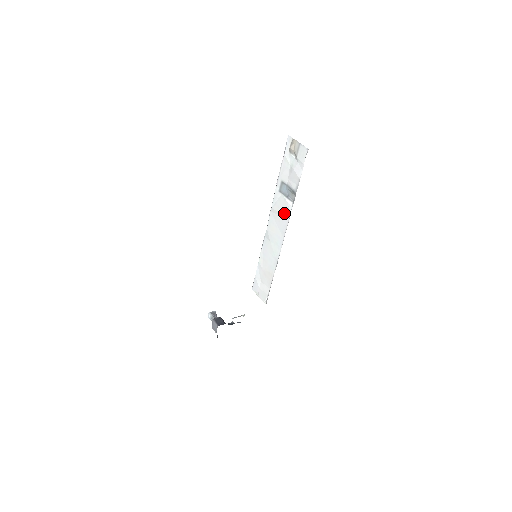
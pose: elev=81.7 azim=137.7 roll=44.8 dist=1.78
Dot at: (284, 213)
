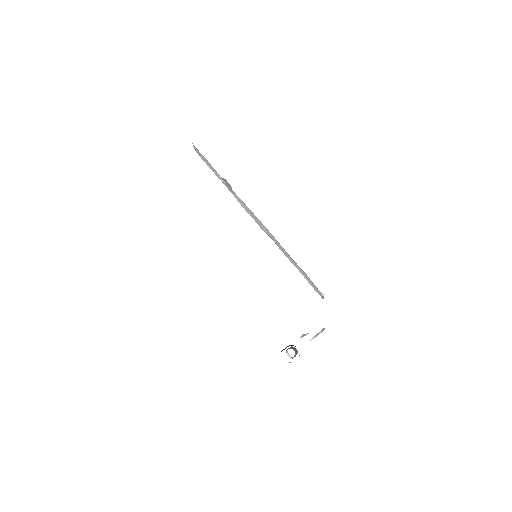
Dot at: (240, 201)
